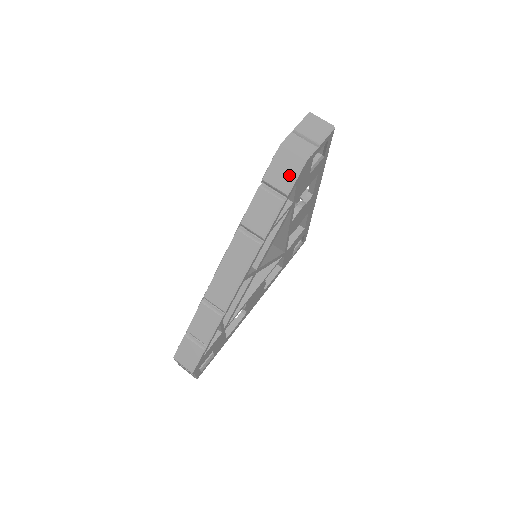
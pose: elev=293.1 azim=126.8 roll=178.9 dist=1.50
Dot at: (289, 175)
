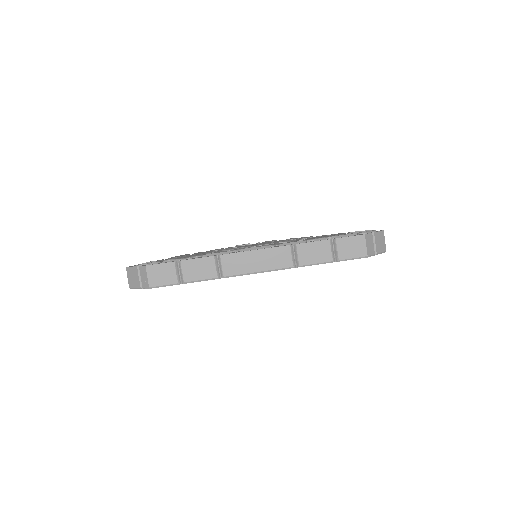
Dot at: (352, 253)
